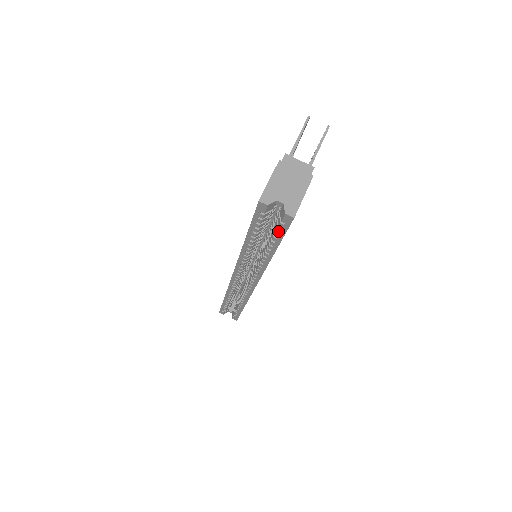
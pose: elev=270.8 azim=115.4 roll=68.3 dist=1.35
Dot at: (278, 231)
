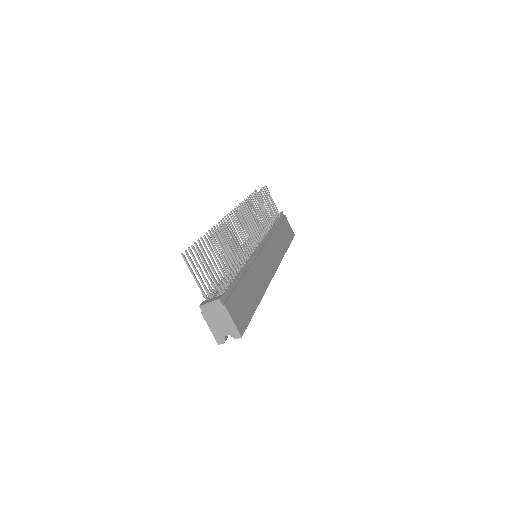
Dot at: occluded
